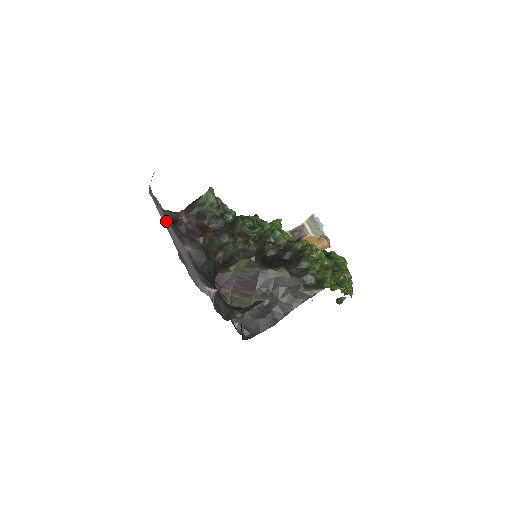
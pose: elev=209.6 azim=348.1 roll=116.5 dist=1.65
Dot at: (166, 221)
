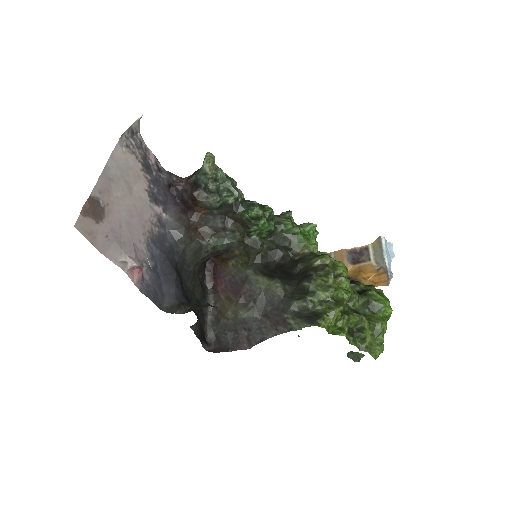
Dot at: (131, 173)
